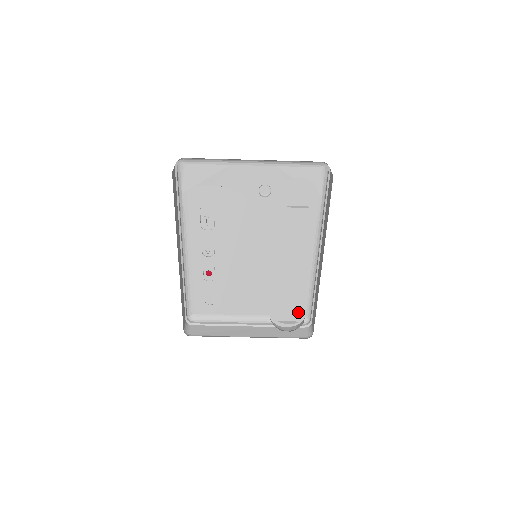
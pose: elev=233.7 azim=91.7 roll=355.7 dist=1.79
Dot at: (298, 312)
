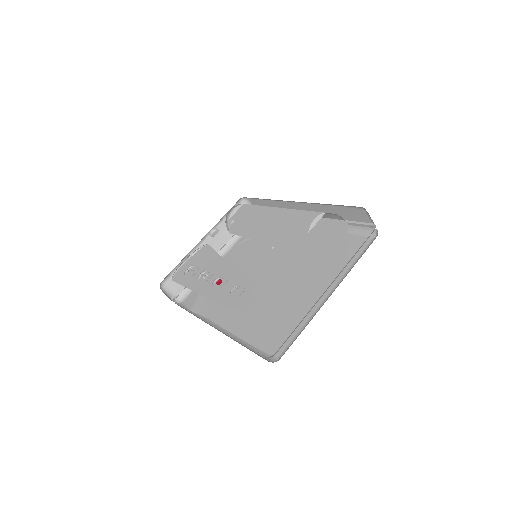
Dot at: (314, 215)
